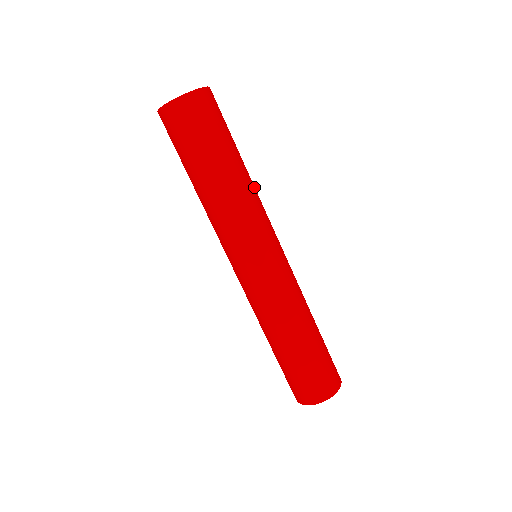
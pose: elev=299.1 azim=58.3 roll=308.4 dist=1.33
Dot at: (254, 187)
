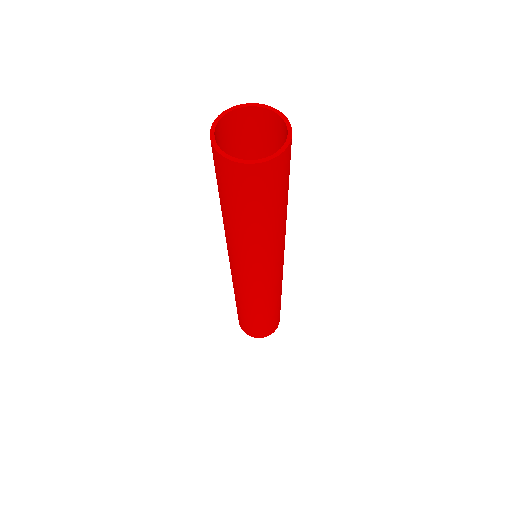
Dot at: (285, 226)
